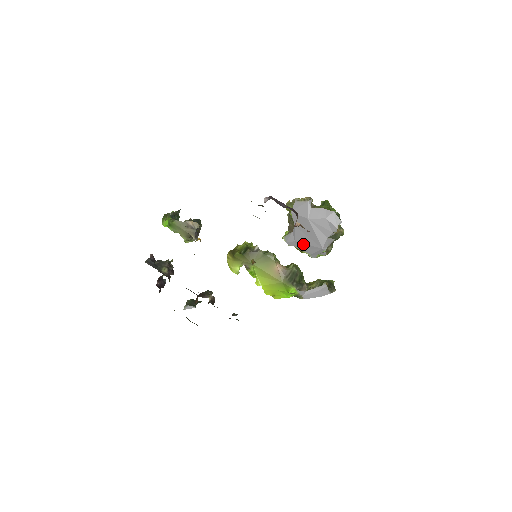
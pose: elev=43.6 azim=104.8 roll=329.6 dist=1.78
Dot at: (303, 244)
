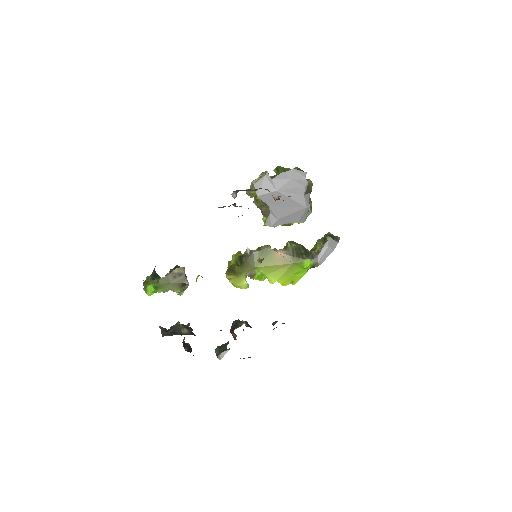
Dot at: (287, 216)
